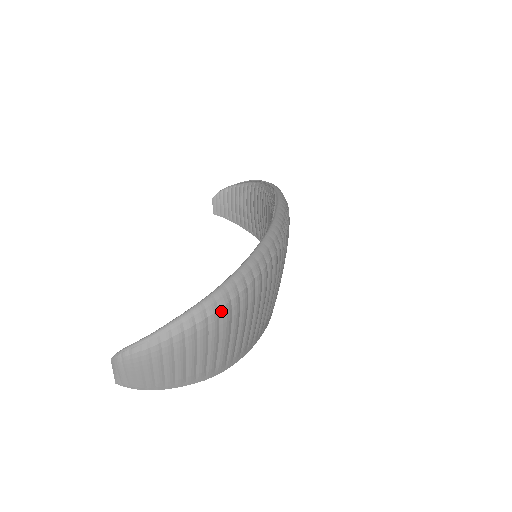
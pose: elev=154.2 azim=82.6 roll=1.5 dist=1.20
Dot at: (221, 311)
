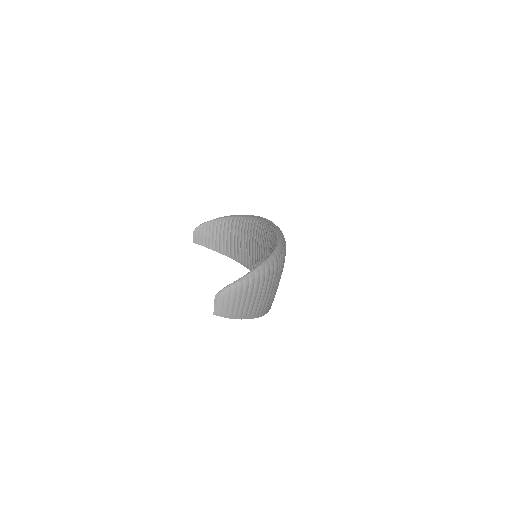
Dot at: (275, 267)
